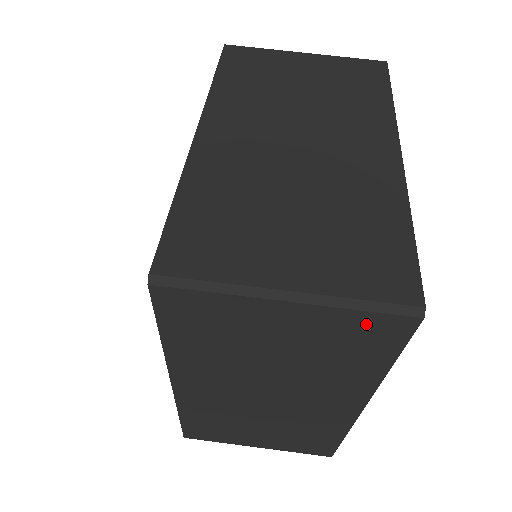
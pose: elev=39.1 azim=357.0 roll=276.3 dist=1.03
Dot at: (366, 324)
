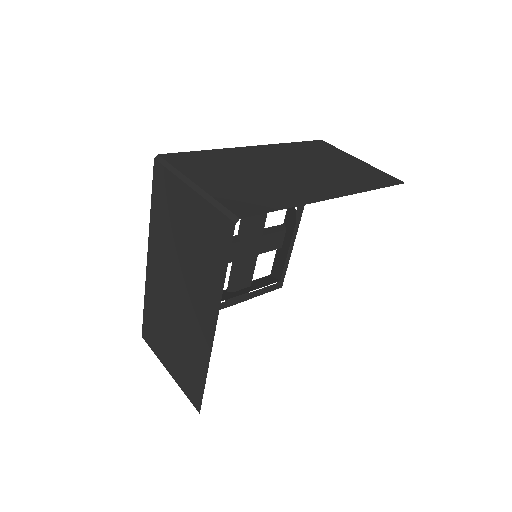
Dot at: occluded
